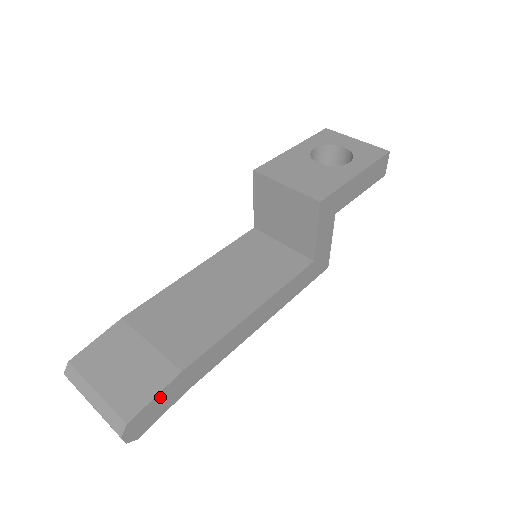
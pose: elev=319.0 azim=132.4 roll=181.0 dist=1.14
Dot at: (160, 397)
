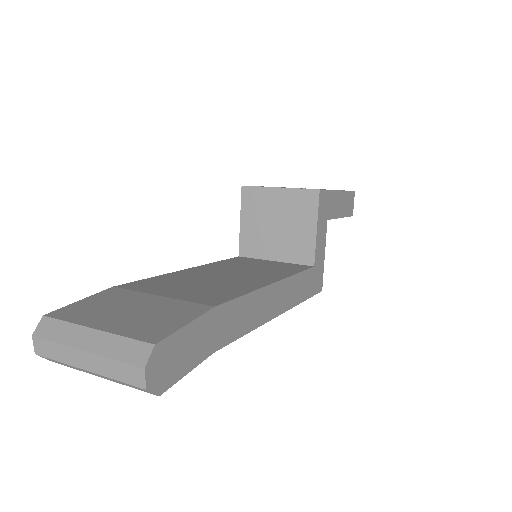
Dot at: (191, 331)
